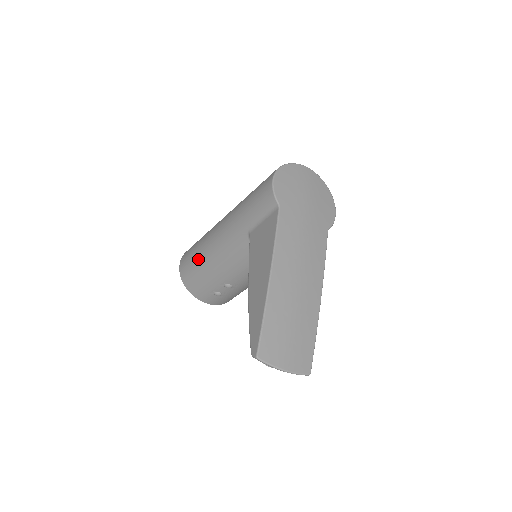
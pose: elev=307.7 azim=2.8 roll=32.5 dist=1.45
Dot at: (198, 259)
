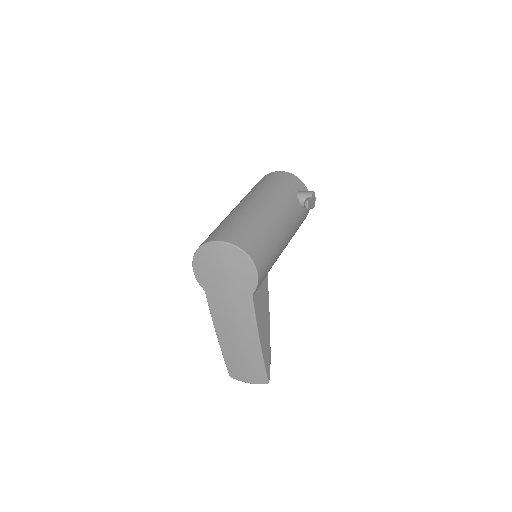
Dot at: occluded
